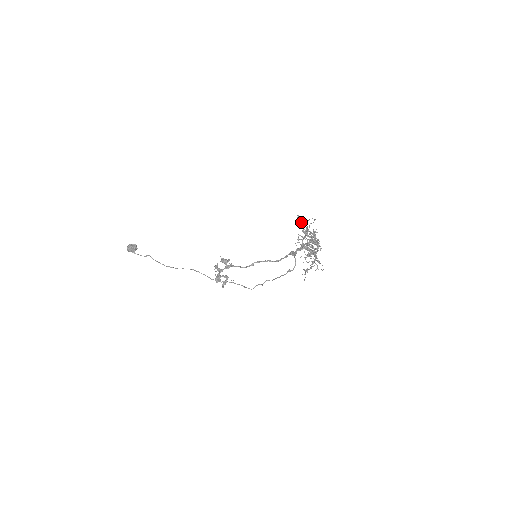
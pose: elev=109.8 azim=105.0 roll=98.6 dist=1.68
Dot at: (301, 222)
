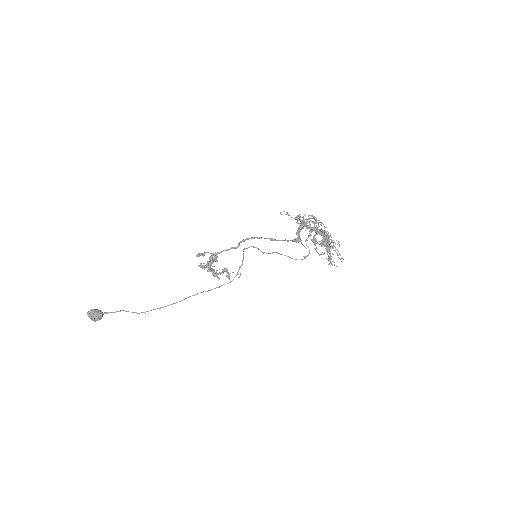
Dot at: occluded
